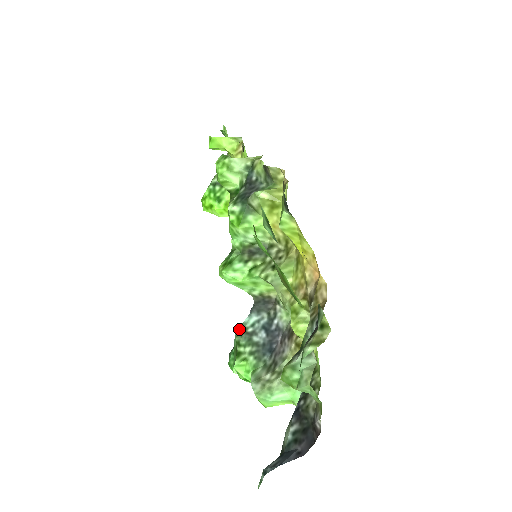
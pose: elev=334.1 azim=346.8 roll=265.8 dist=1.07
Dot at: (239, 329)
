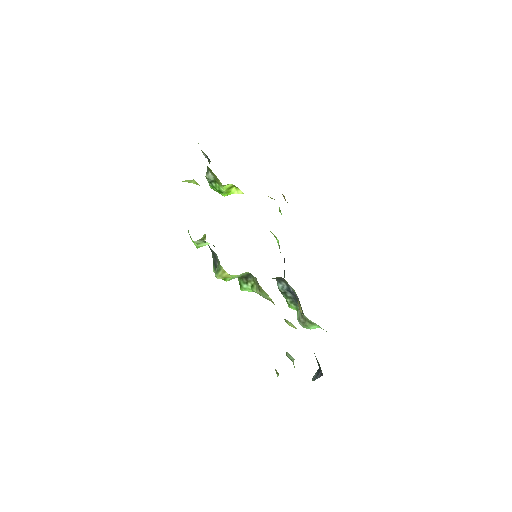
Dot at: occluded
